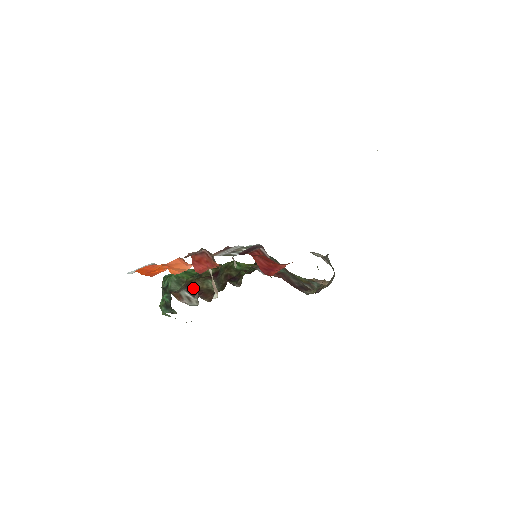
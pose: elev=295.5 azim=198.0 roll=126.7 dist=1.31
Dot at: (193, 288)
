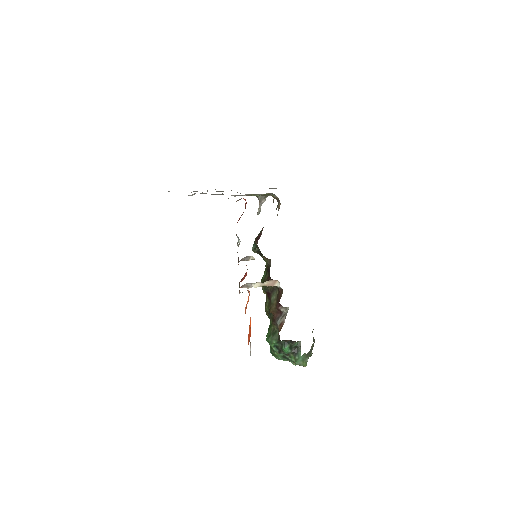
Dot at: (276, 314)
